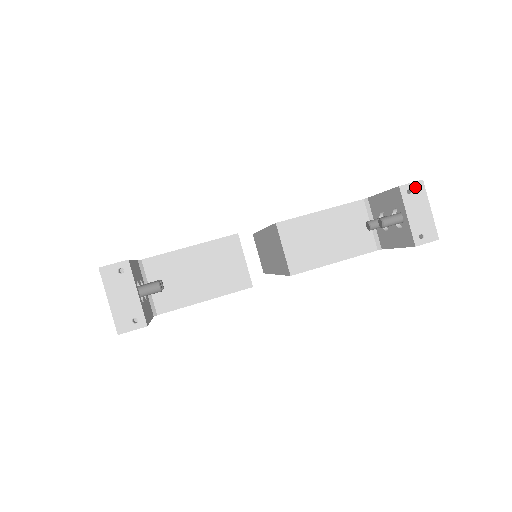
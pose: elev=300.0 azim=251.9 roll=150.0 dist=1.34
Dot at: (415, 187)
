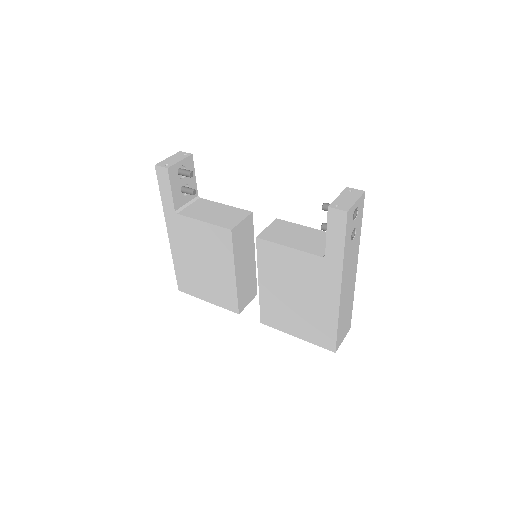
Dot at: (357, 191)
